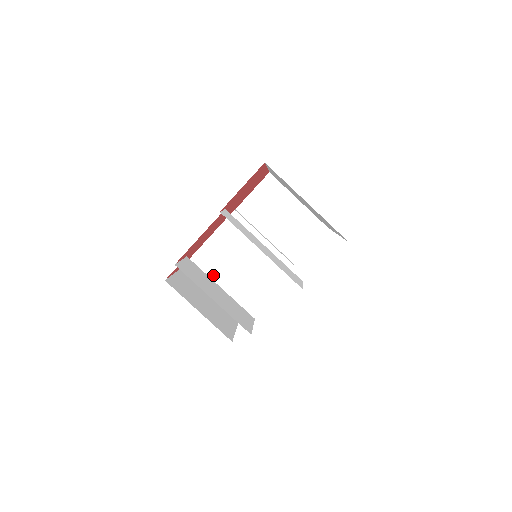
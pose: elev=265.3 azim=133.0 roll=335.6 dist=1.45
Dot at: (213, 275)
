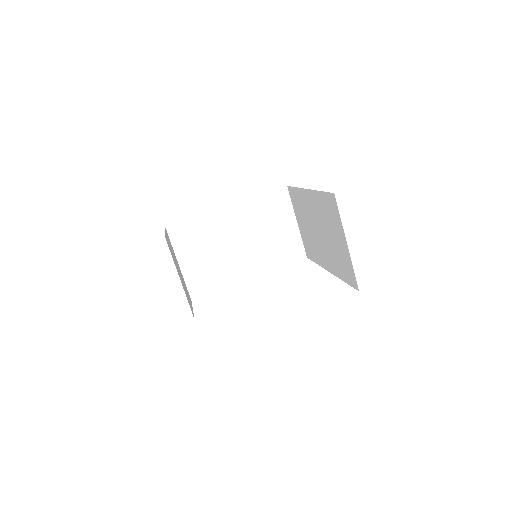
Dot at: (192, 248)
